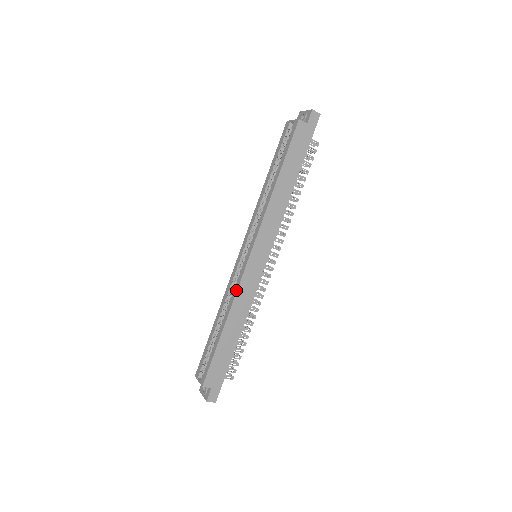
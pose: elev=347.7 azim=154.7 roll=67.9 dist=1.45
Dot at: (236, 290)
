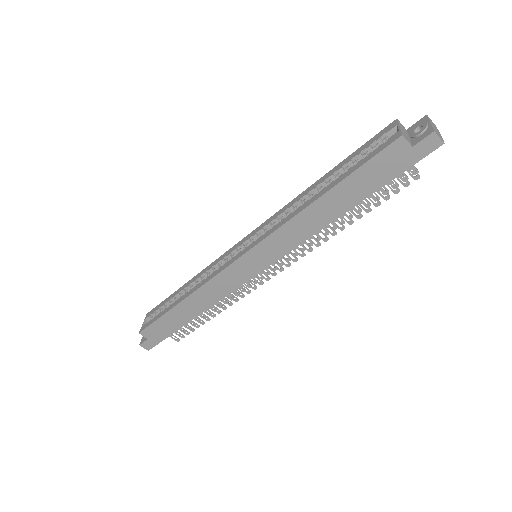
Dot at: (209, 278)
